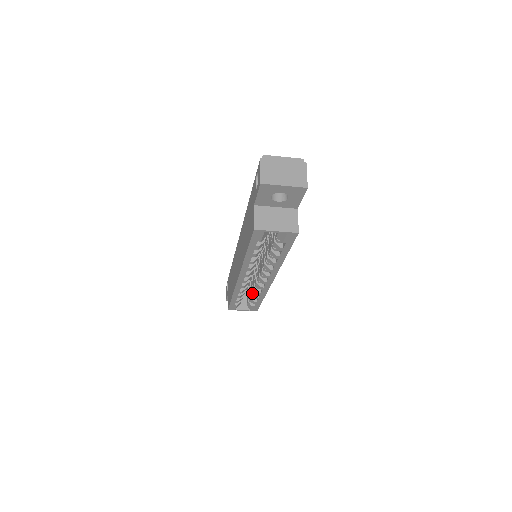
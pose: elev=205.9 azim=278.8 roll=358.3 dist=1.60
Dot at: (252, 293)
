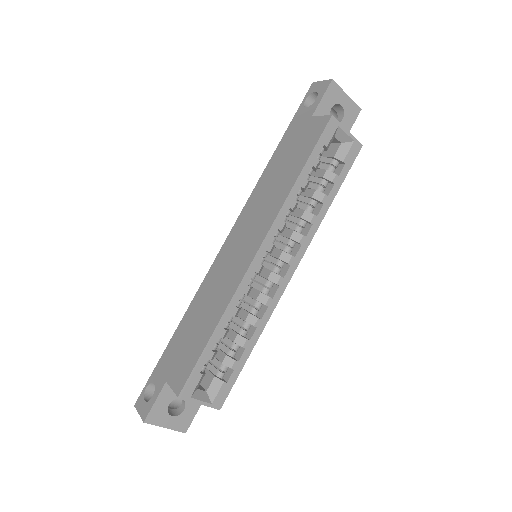
Dot at: (238, 334)
